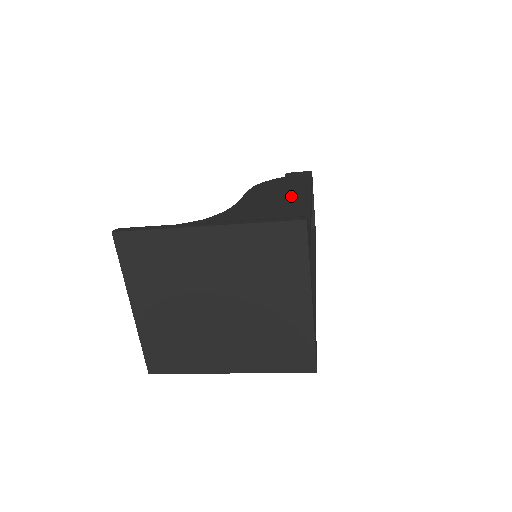
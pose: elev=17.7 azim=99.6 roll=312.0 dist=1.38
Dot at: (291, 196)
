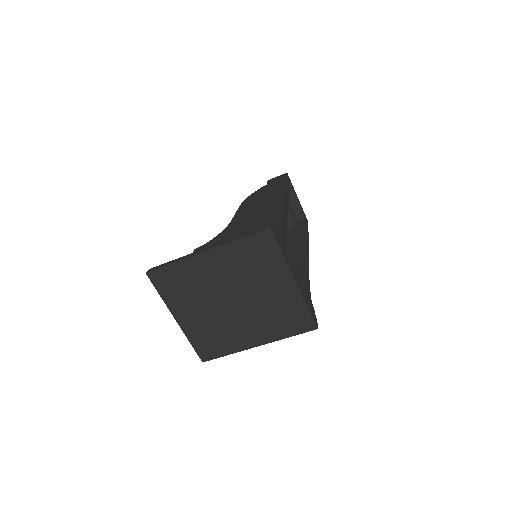
Dot at: (270, 203)
